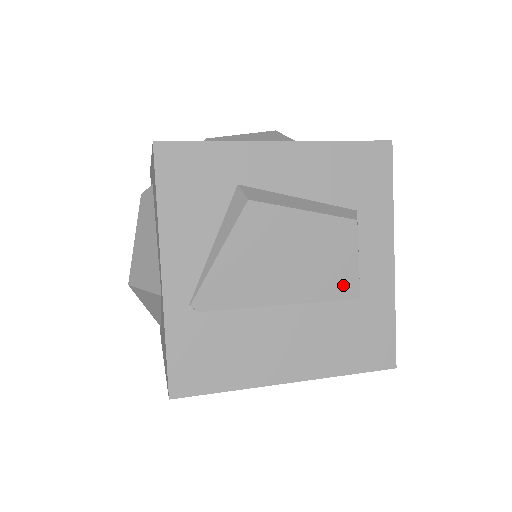
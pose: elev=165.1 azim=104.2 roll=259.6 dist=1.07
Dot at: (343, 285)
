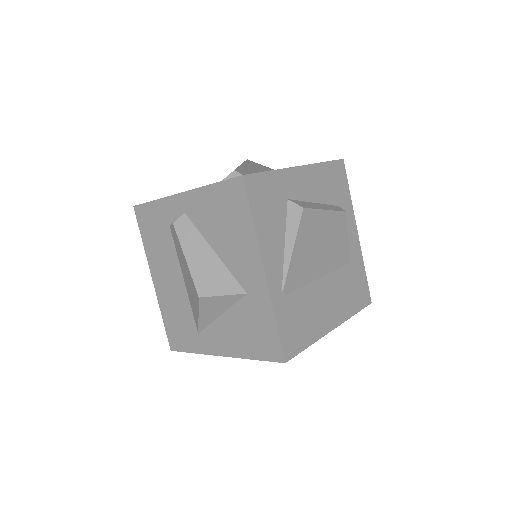
Dot at: (344, 256)
